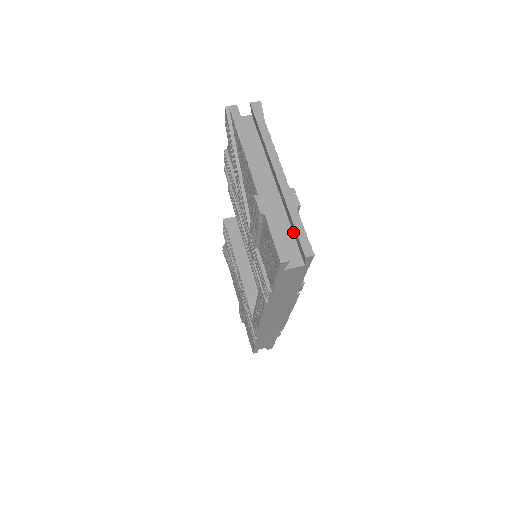
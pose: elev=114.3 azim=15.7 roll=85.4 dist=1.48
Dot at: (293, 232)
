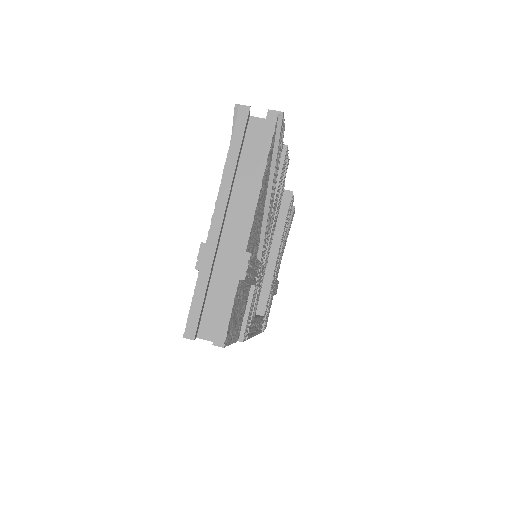
Dot at: occluded
